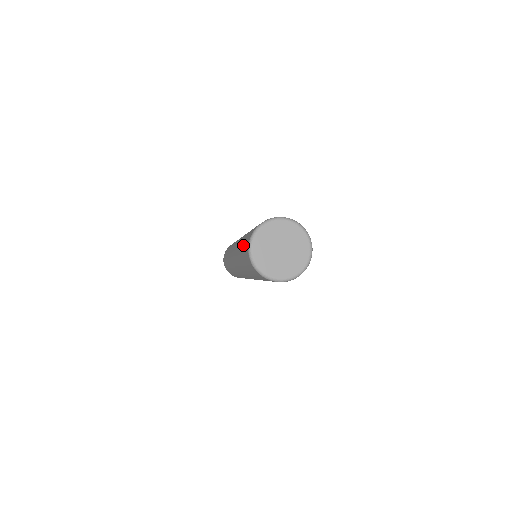
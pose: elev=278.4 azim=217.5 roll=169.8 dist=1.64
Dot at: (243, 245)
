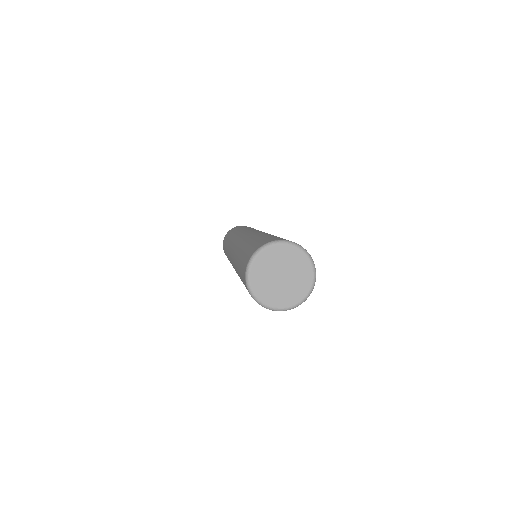
Dot at: (240, 274)
